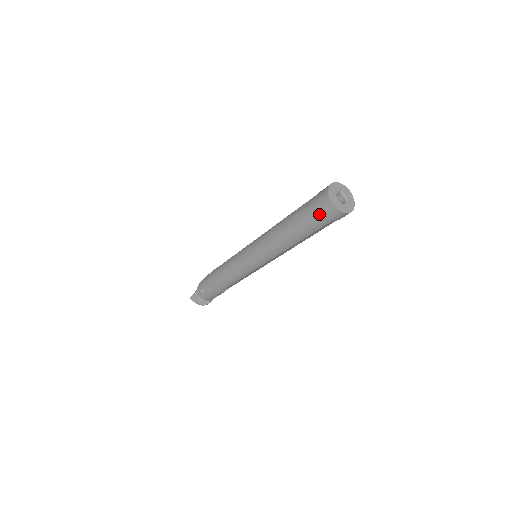
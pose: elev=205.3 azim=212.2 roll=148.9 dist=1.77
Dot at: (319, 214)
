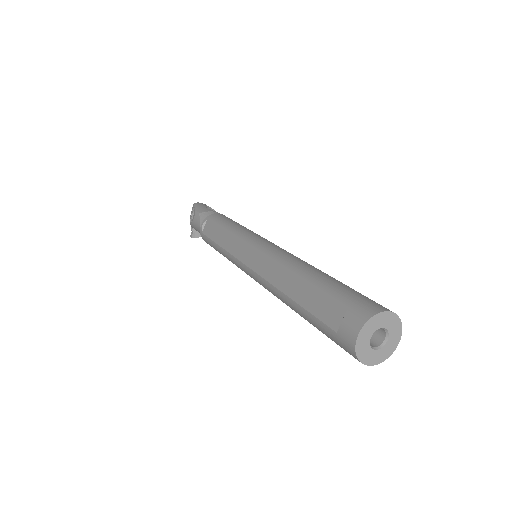
Dot at: occluded
